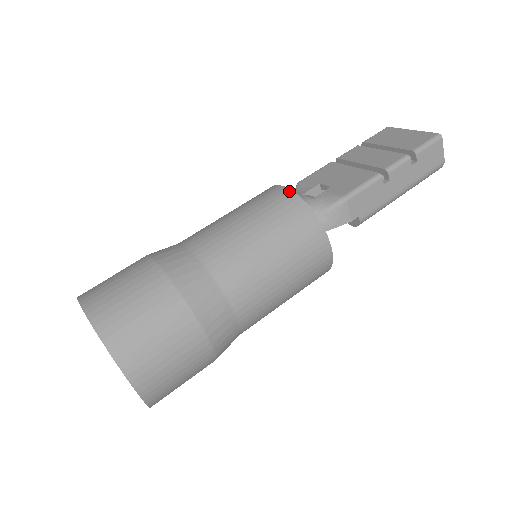
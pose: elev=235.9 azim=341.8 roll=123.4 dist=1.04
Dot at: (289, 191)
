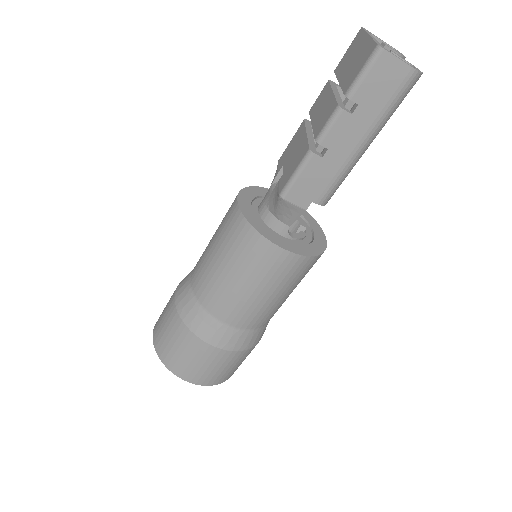
Dot at: (236, 205)
